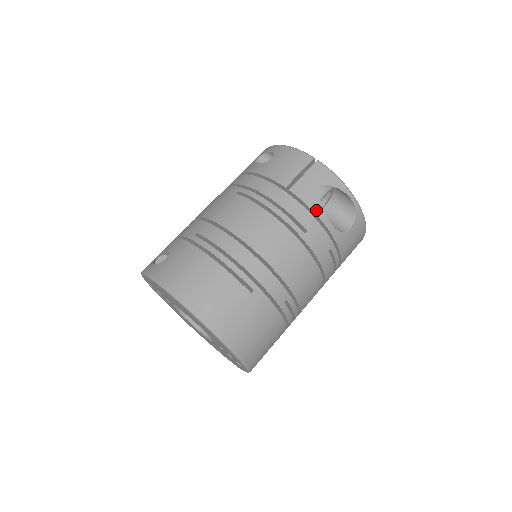
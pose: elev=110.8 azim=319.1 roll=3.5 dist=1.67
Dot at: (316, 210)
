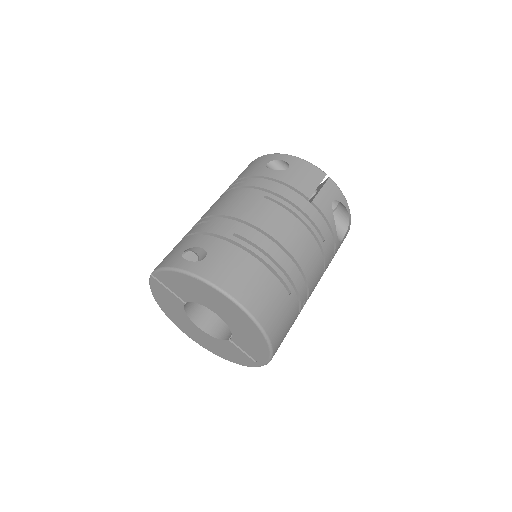
Dot at: (331, 222)
